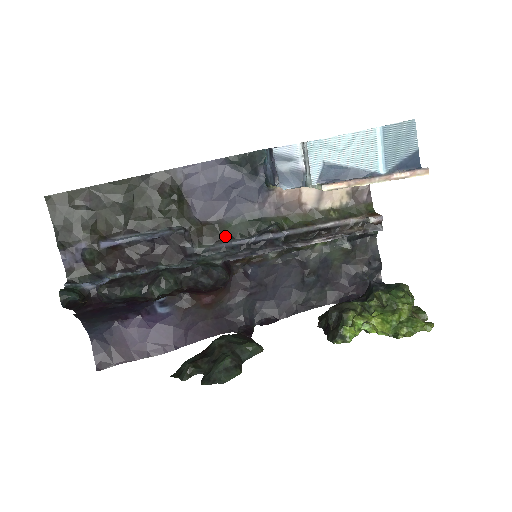
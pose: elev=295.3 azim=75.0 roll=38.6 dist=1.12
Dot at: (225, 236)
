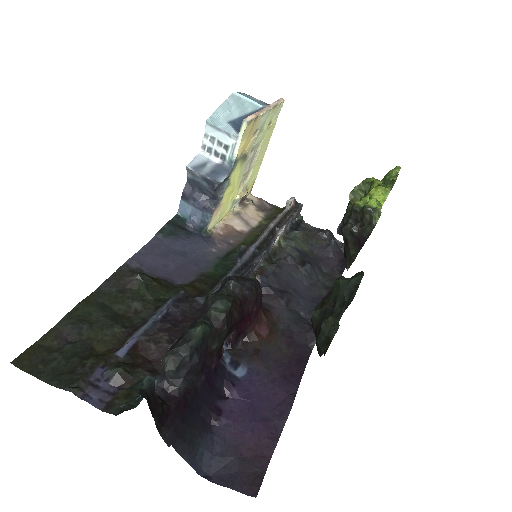
Dot at: (217, 279)
